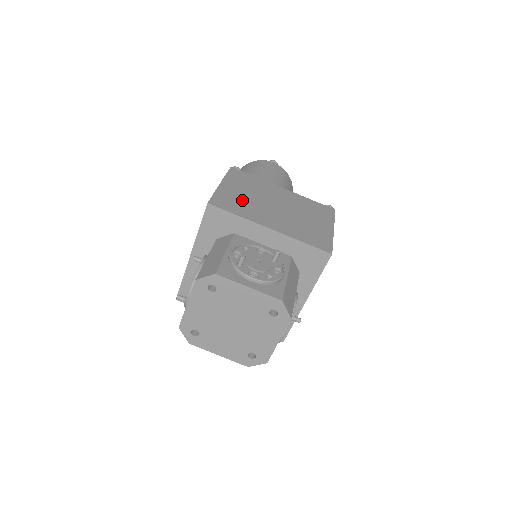
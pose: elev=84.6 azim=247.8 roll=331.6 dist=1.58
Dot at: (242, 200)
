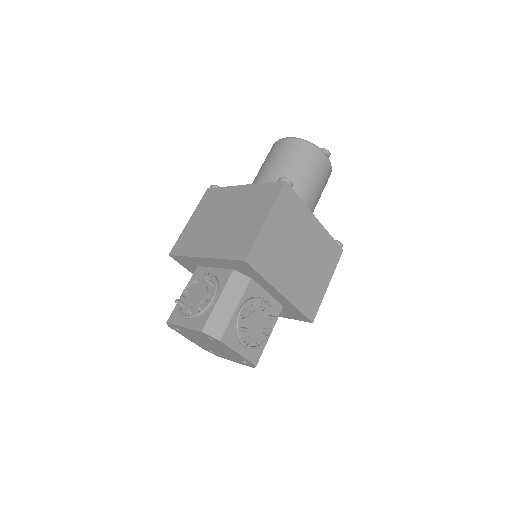
Dot at: (275, 249)
